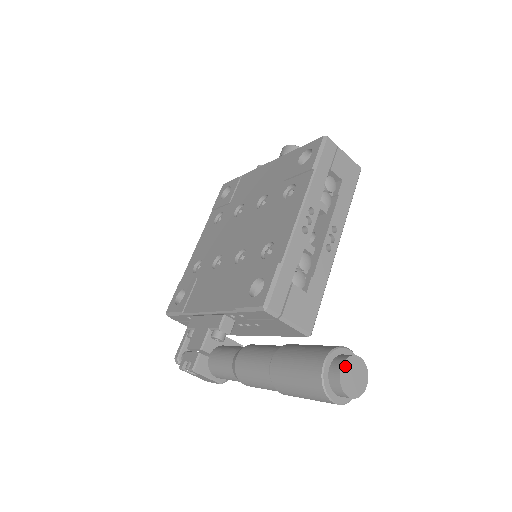
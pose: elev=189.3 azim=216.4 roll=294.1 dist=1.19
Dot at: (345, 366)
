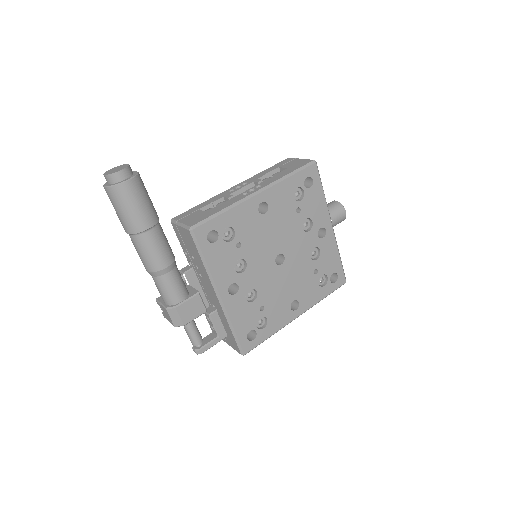
Dot at: (116, 167)
